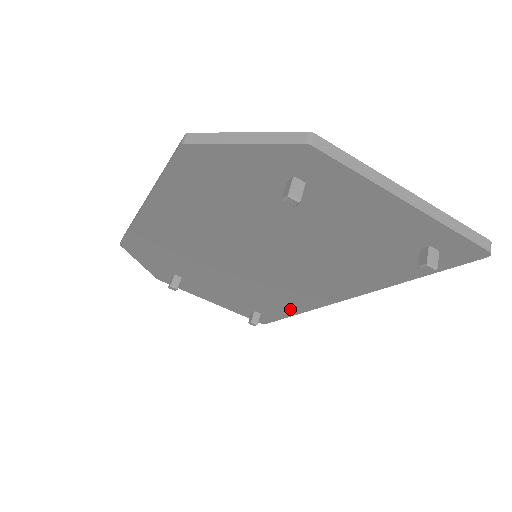
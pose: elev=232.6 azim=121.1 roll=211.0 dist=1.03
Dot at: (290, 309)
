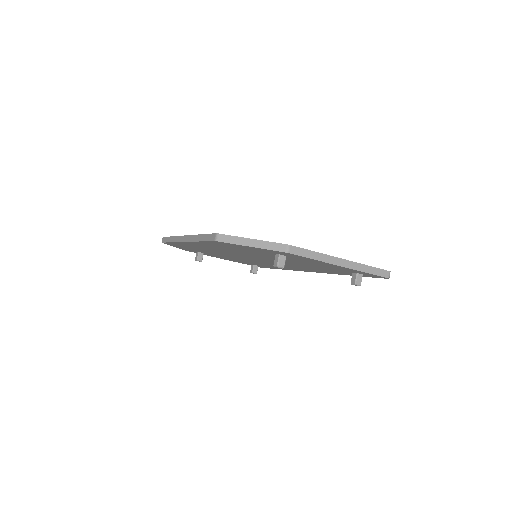
Dot at: (278, 268)
